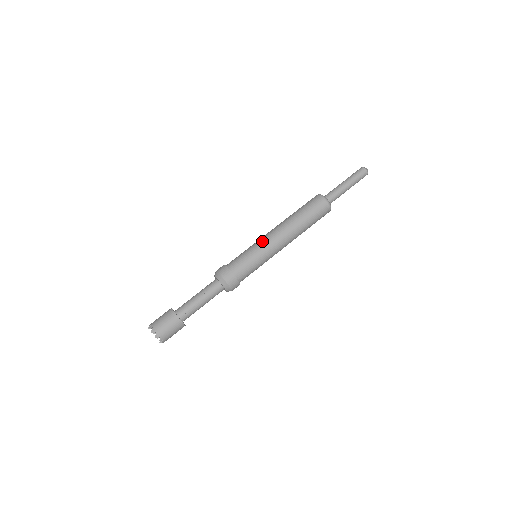
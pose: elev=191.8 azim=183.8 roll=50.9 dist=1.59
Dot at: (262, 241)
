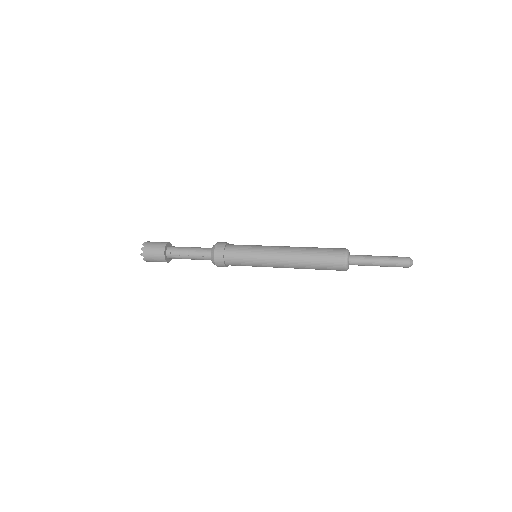
Dot at: (266, 250)
